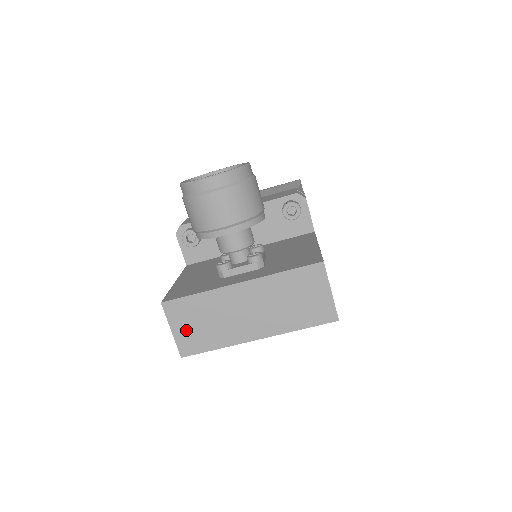
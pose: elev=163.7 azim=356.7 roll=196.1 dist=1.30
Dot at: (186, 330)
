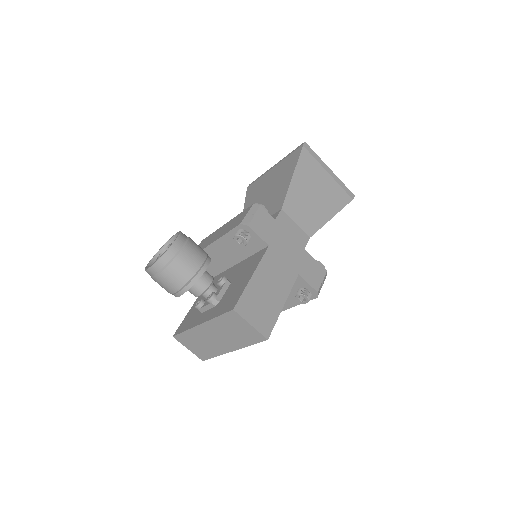
Dot at: (194, 348)
